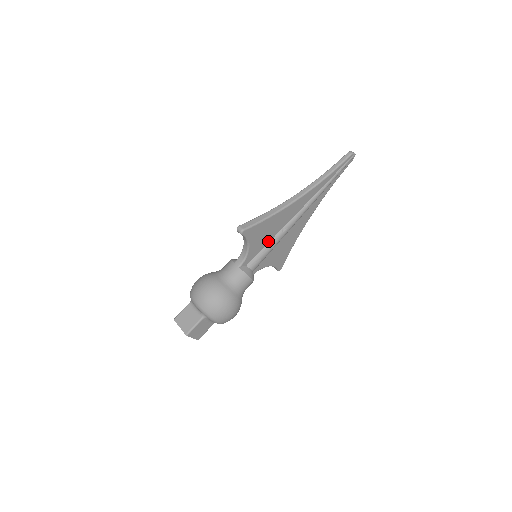
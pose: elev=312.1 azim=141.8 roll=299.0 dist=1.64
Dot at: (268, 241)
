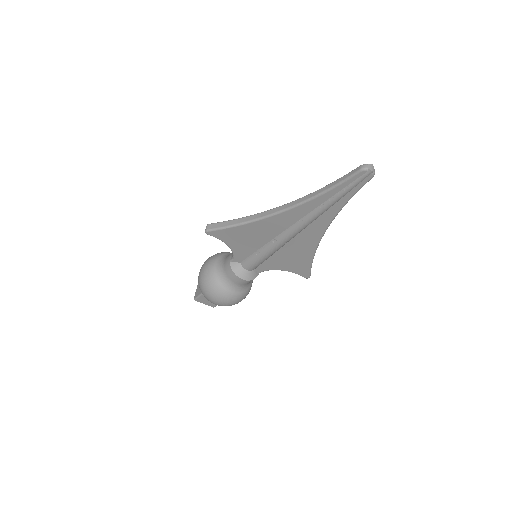
Dot at: (258, 247)
